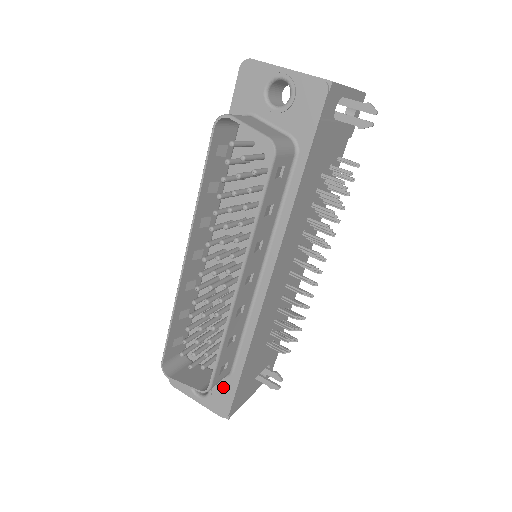
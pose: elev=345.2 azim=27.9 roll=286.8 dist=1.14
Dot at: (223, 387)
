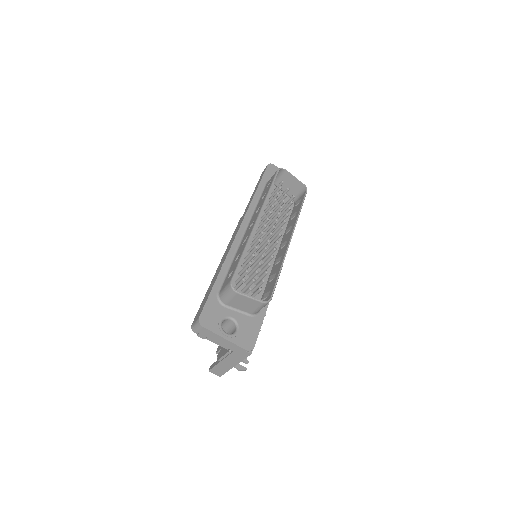
Dot at: (251, 324)
